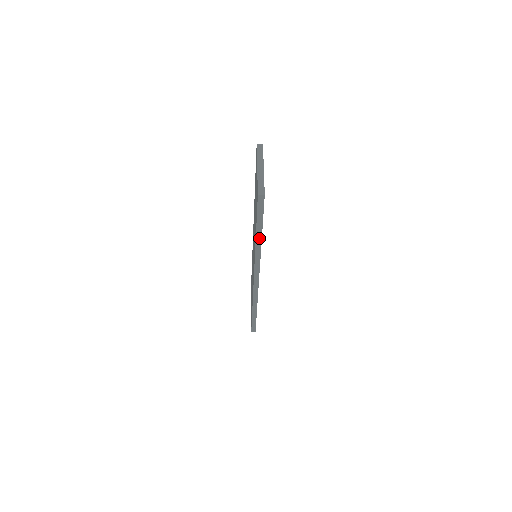
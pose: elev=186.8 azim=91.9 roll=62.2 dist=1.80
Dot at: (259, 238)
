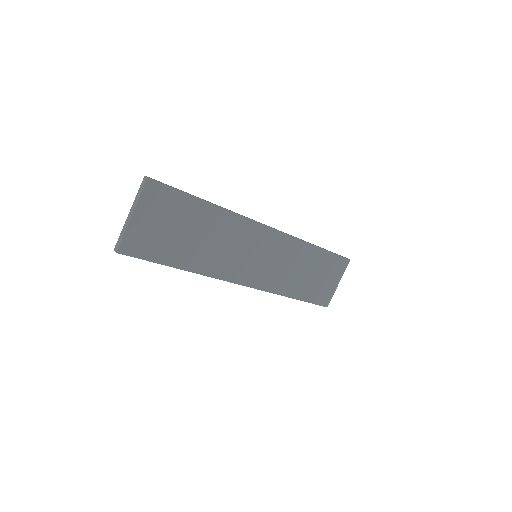
Dot at: (180, 268)
